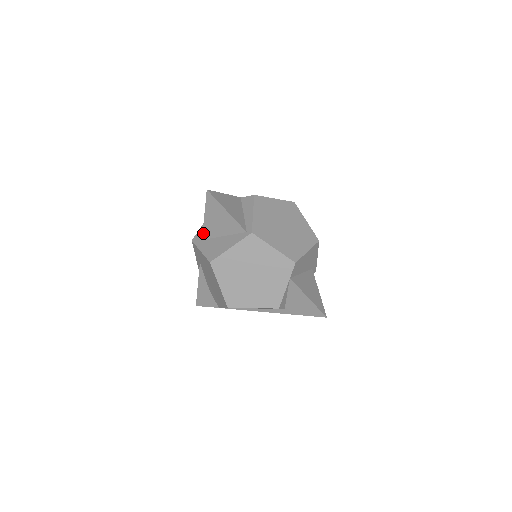
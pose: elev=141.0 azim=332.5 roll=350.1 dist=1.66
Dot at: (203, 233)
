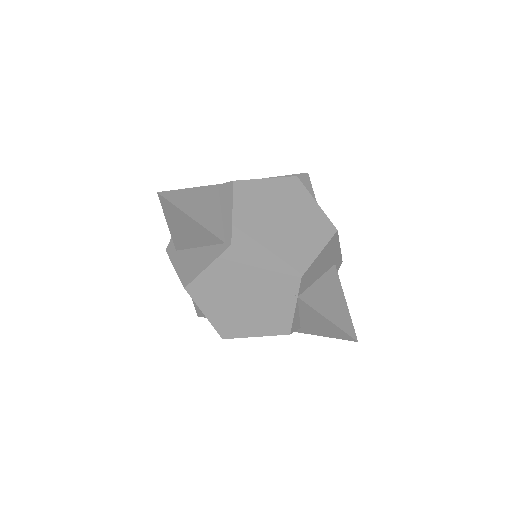
Dot at: (174, 243)
